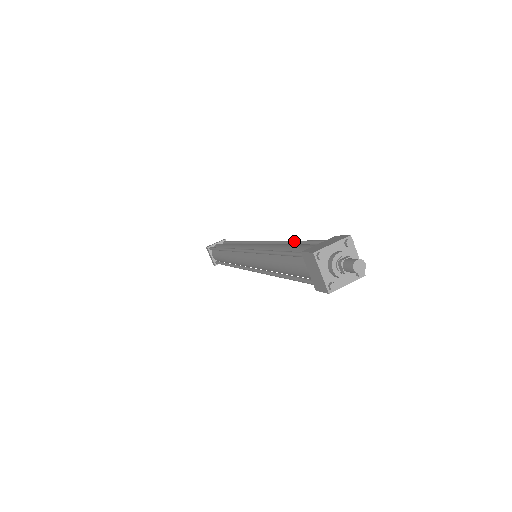
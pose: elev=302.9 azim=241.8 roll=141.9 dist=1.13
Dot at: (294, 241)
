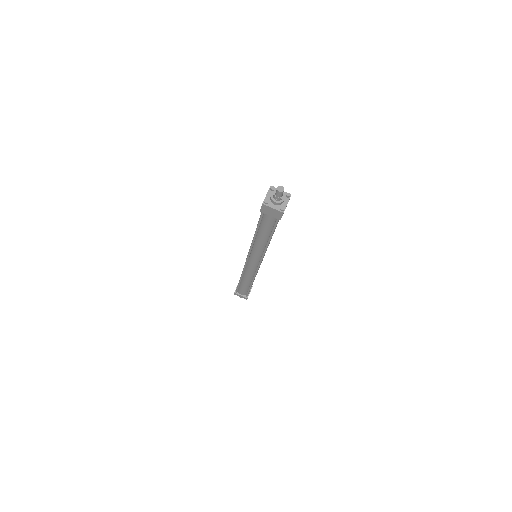
Dot at: occluded
